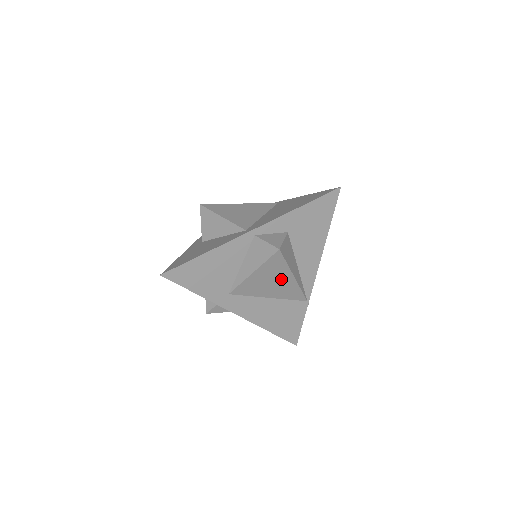
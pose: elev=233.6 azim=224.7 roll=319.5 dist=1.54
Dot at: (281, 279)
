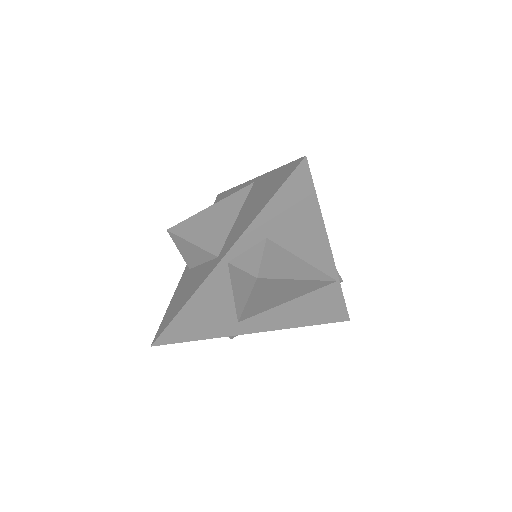
Dot at: (286, 288)
